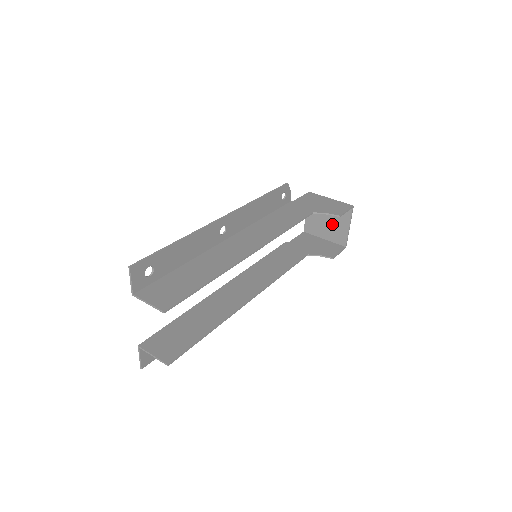
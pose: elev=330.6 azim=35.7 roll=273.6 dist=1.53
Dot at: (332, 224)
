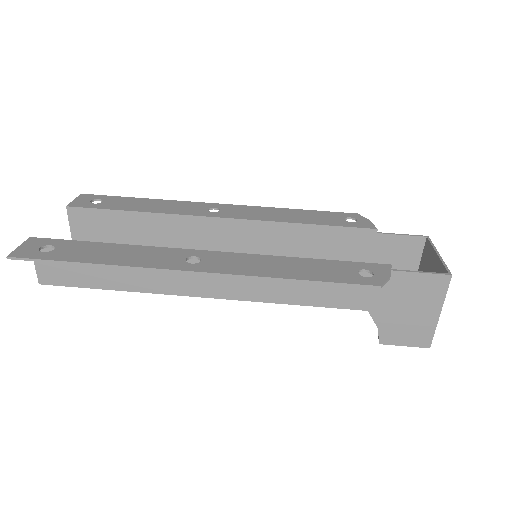
Dot at: occluded
